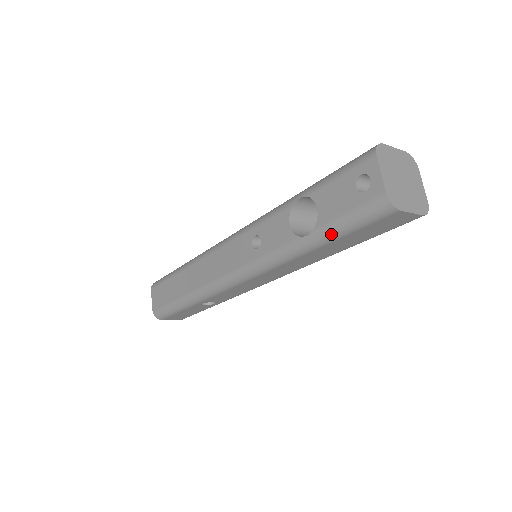
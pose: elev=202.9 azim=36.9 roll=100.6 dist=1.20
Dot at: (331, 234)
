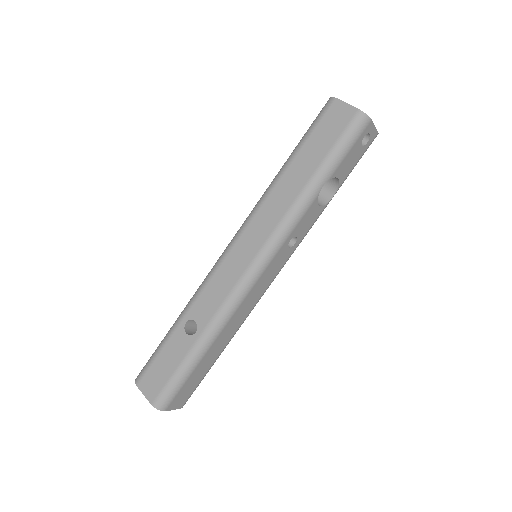
Dot at: (298, 145)
